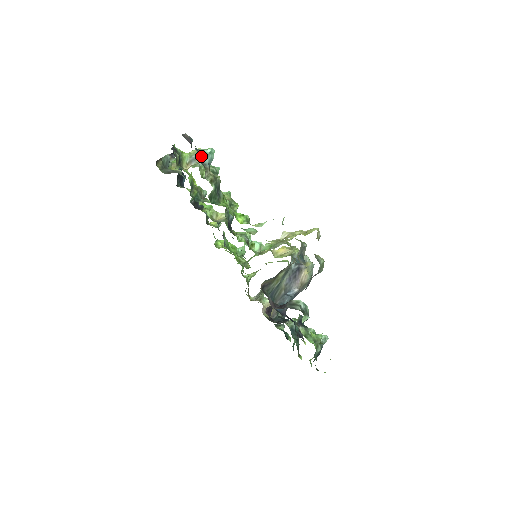
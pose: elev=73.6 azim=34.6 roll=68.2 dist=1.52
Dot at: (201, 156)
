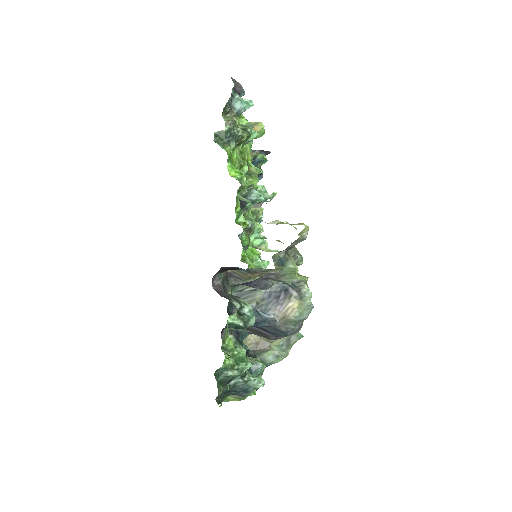
Dot at: (233, 98)
